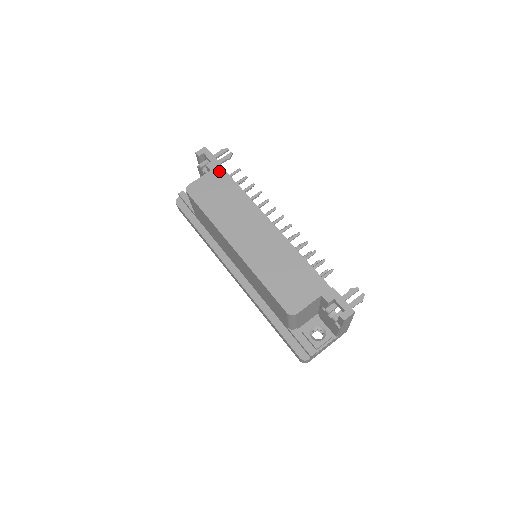
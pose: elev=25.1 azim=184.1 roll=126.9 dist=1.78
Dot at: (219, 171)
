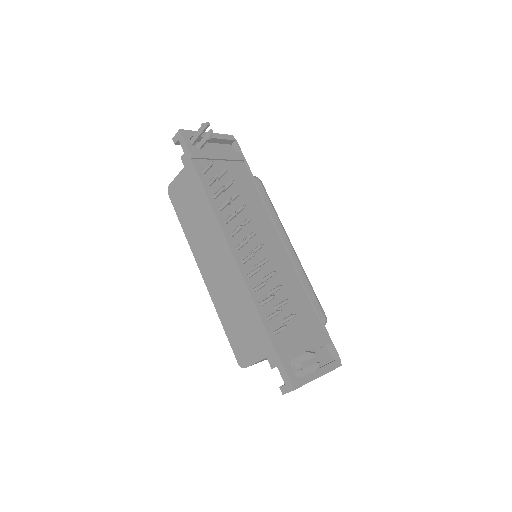
Dot at: (190, 169)
